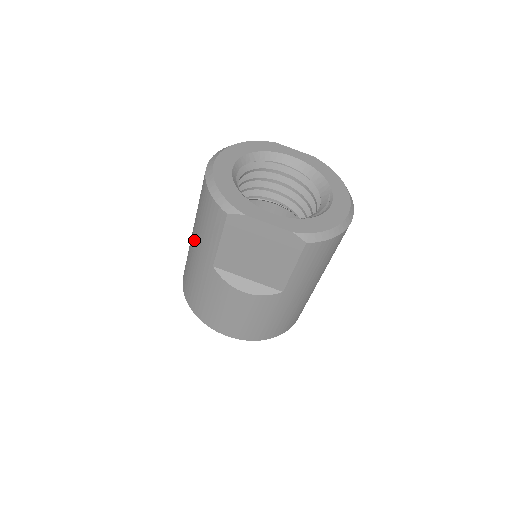
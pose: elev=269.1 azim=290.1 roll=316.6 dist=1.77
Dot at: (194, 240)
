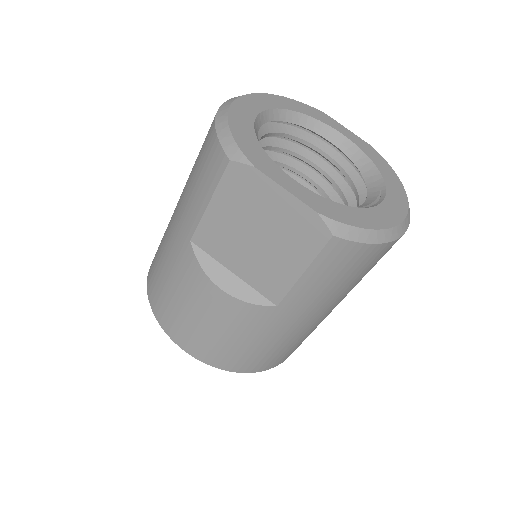
Dot at: (178, 203)
